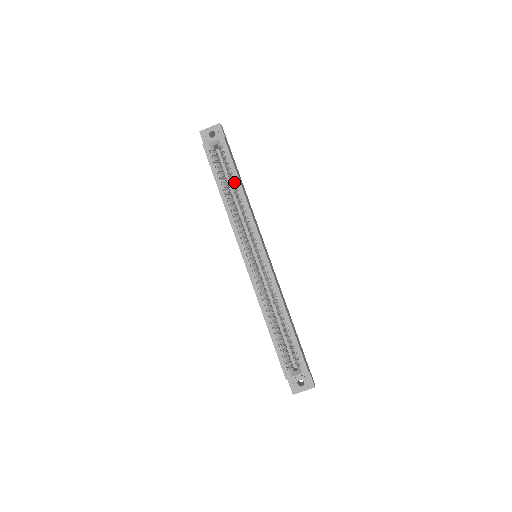
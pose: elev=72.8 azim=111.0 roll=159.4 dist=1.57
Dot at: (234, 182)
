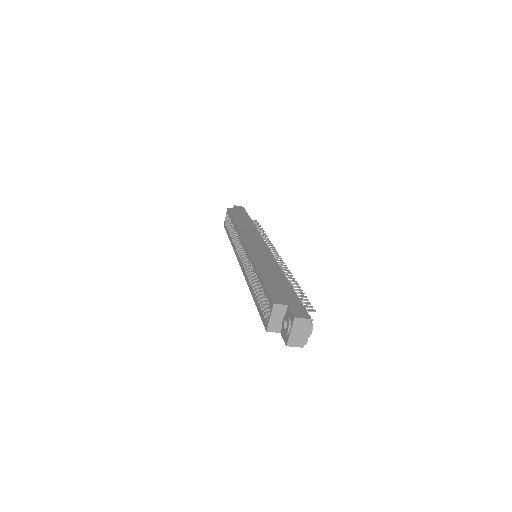
Dot at: (232, 224)
